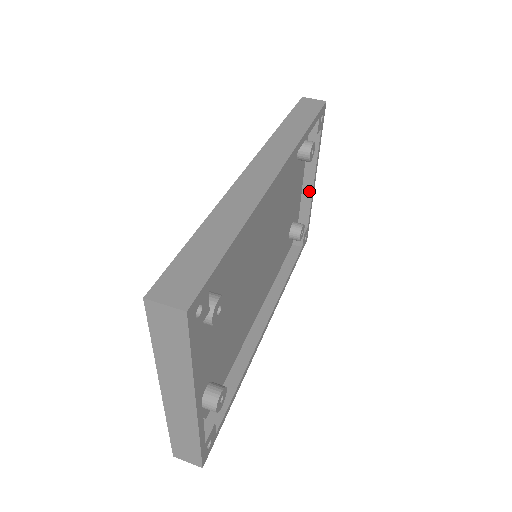
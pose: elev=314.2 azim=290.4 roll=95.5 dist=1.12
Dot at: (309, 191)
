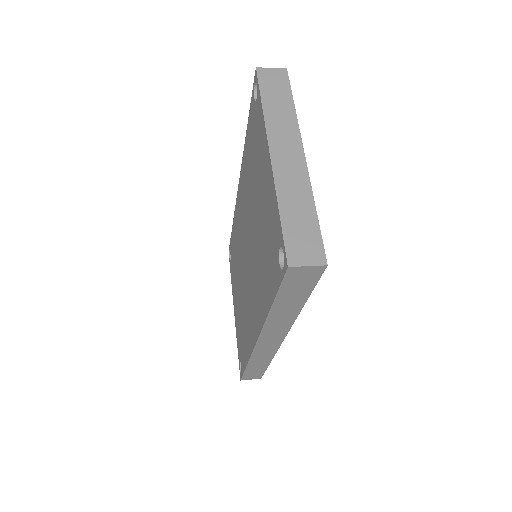
Dot at: occluded
